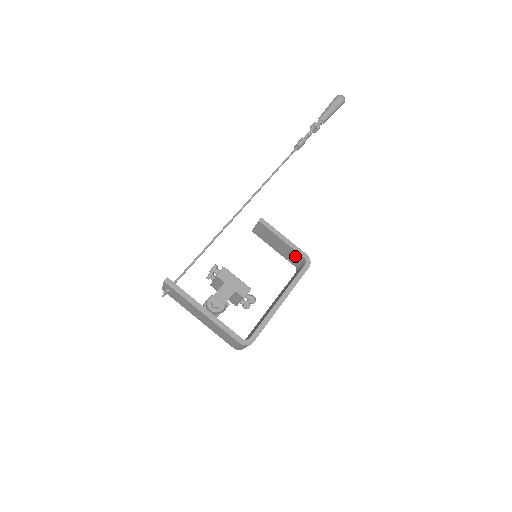
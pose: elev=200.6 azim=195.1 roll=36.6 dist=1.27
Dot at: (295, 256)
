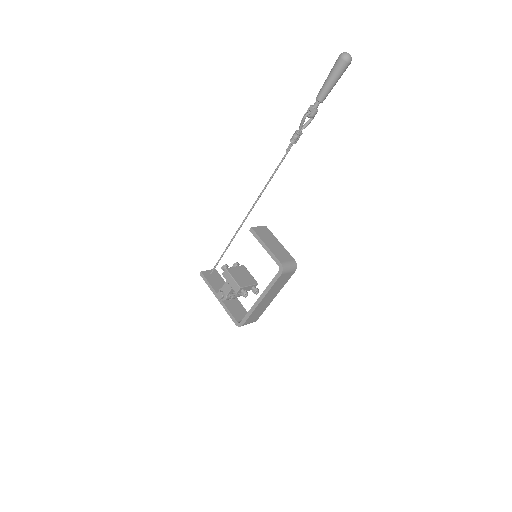
Dot at: occluded
